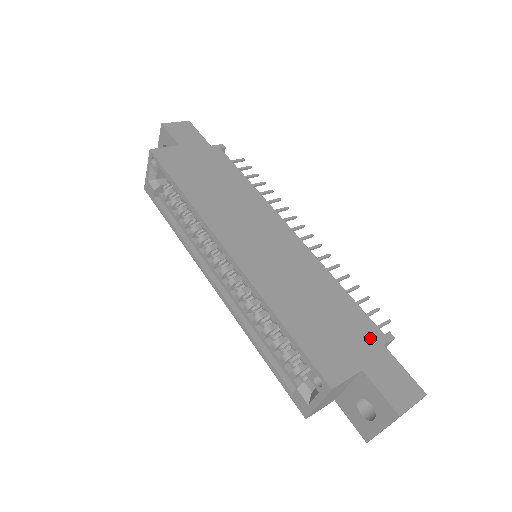
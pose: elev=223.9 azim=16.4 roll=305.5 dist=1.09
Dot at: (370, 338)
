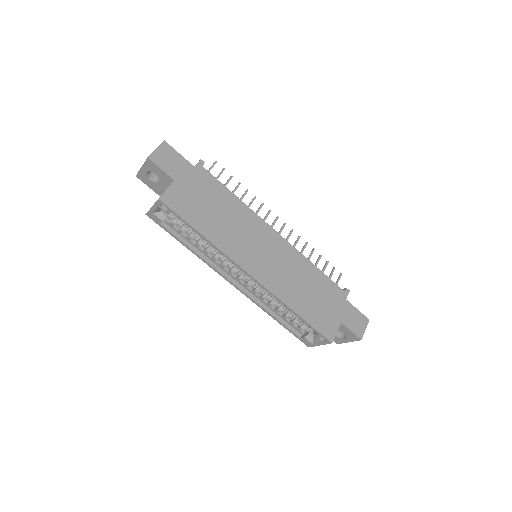
Dot at: (339, 299)
